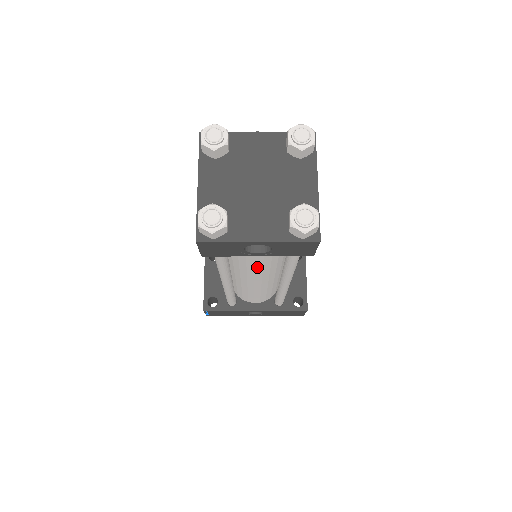
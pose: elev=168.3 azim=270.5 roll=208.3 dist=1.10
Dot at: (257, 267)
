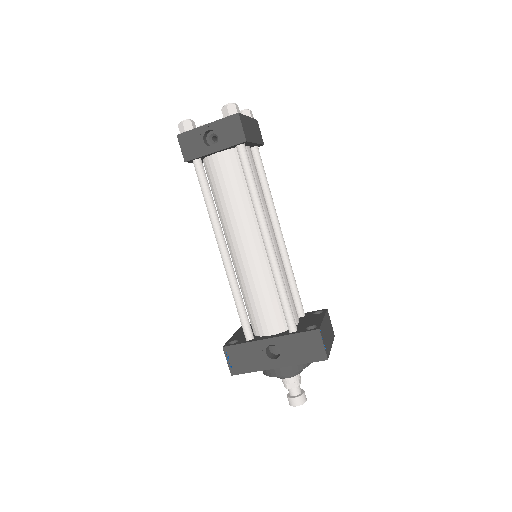
Dot at: (234, 206)
